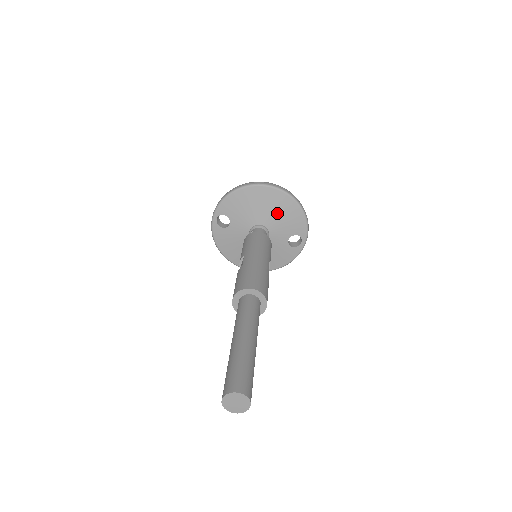
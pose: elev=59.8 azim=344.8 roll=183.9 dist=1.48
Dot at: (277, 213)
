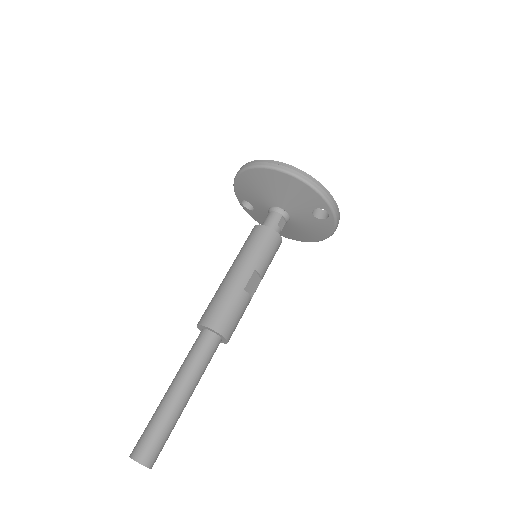
Dot at: (282, 192)
